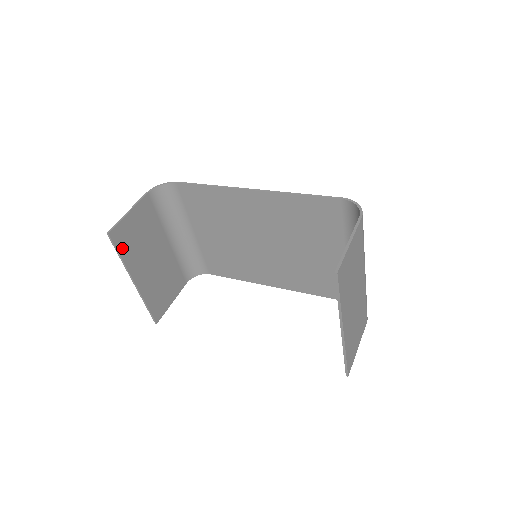
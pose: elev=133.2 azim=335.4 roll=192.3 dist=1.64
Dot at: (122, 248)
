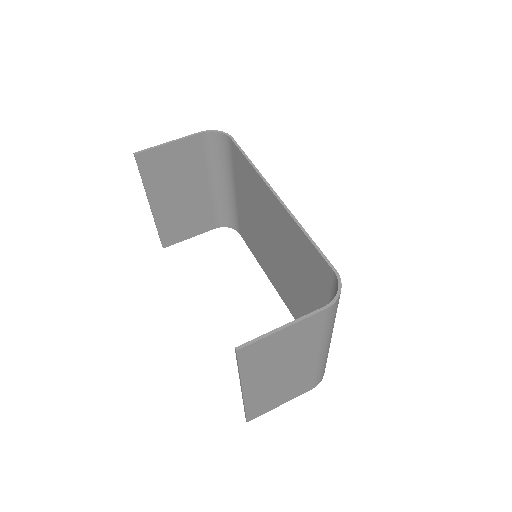
Dot at: (147, 172)
